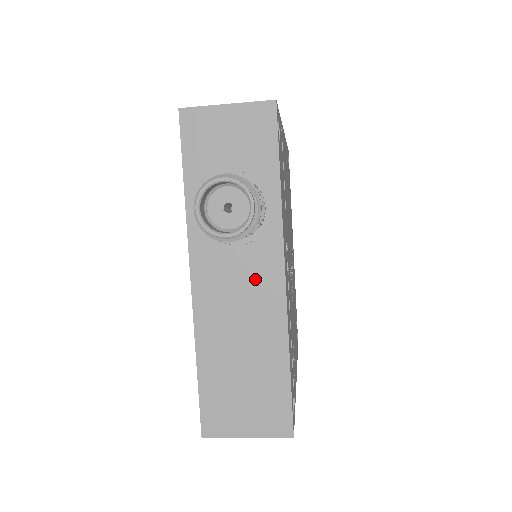
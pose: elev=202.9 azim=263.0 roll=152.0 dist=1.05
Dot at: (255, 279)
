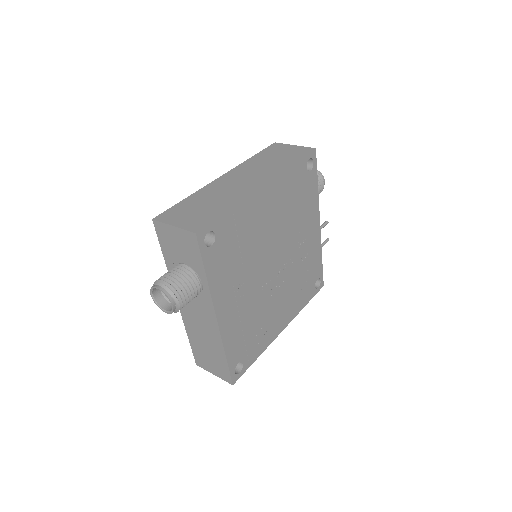
Dot at: (204, 315)
